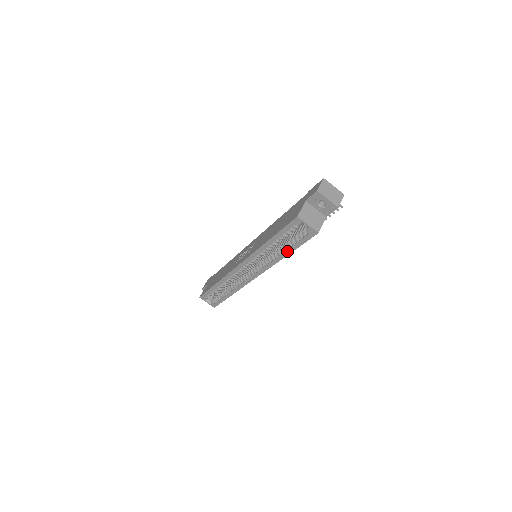
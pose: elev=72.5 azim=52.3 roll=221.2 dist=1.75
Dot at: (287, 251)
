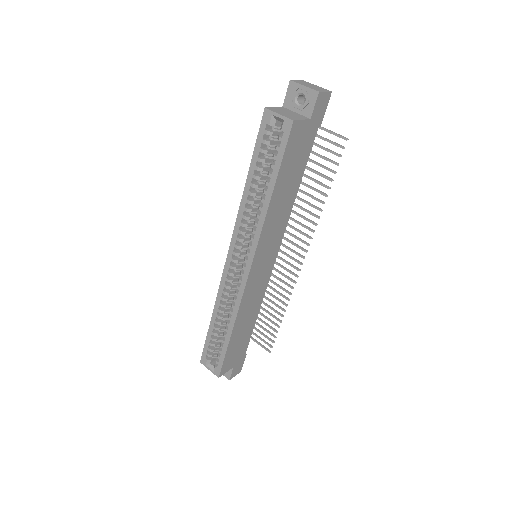
Dot at: (269, 186)
